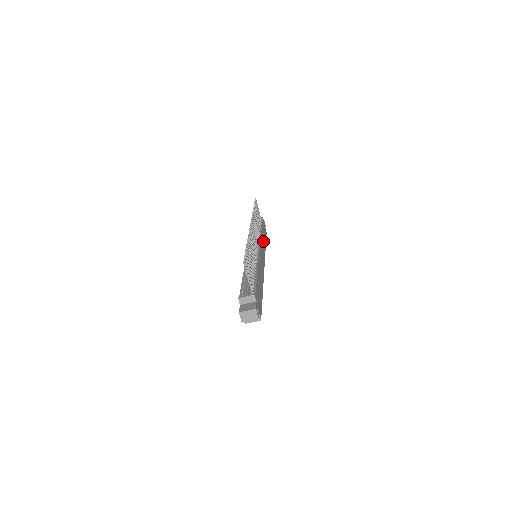
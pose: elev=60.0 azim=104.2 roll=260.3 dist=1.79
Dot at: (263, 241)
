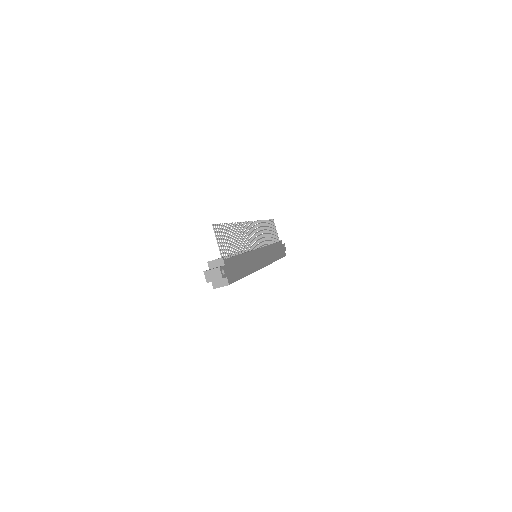
Dot at: (273, 252)
